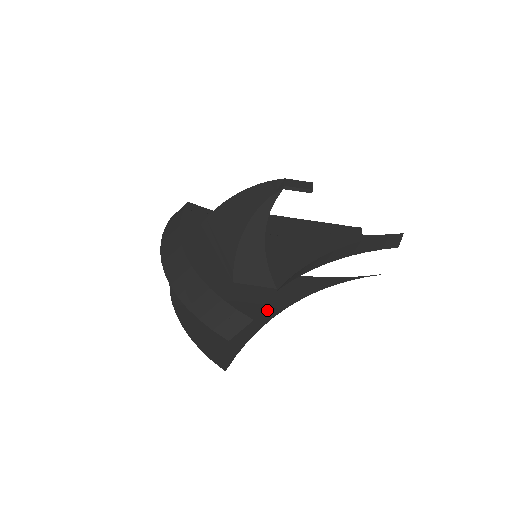
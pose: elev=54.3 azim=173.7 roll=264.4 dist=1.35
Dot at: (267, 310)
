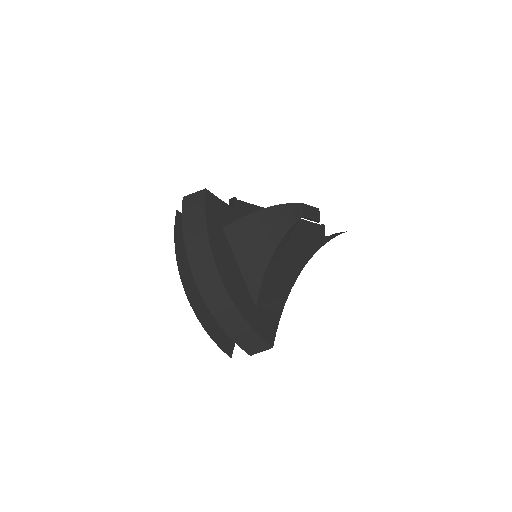
Dot at: occluded
